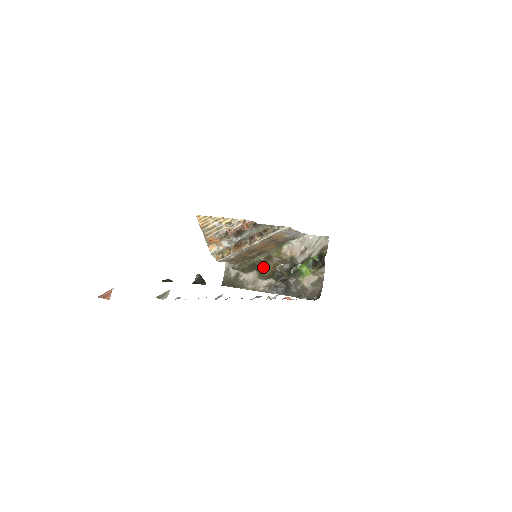
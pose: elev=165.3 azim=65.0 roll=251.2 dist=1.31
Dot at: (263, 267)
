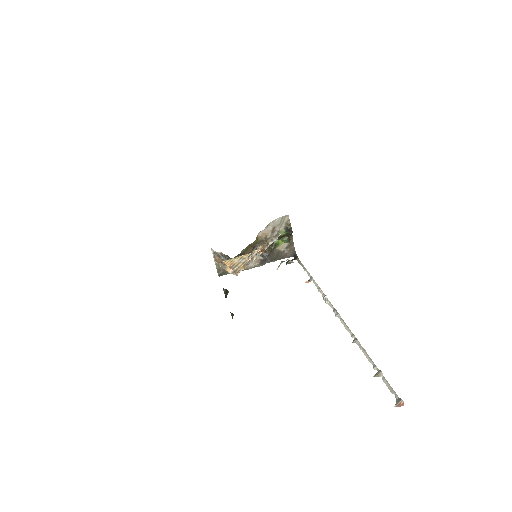
Dot at: occluded
